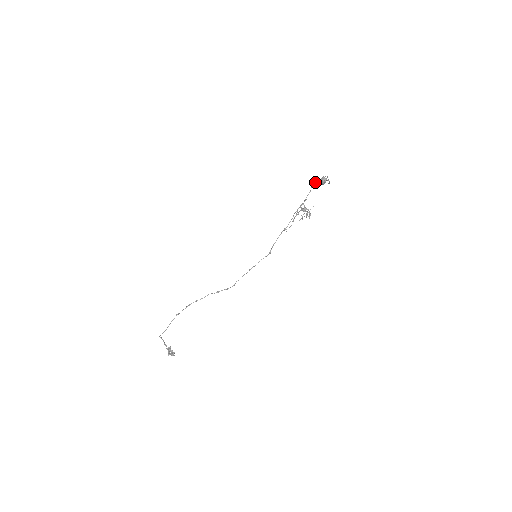
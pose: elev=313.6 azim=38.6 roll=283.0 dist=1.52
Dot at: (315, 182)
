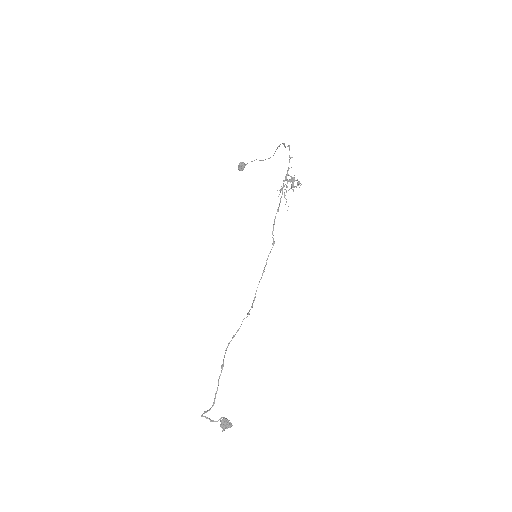
Dot at: (289, 147)
